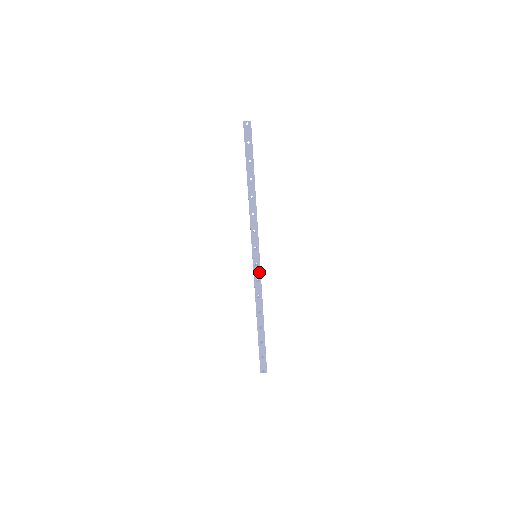
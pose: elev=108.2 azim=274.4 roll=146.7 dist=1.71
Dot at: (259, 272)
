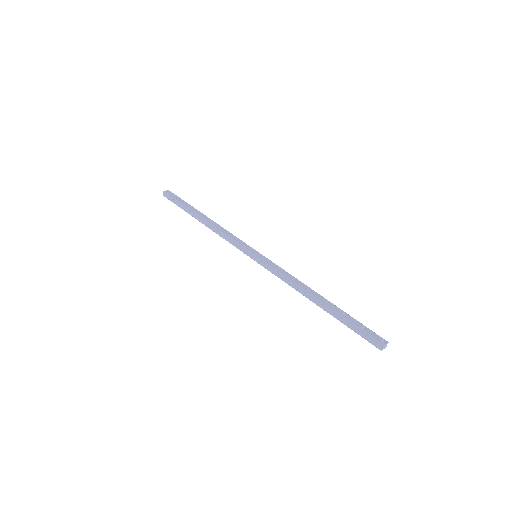
Dot at: (272, 263)
